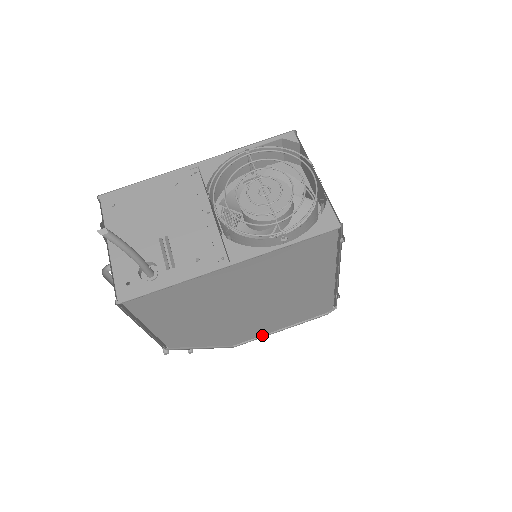
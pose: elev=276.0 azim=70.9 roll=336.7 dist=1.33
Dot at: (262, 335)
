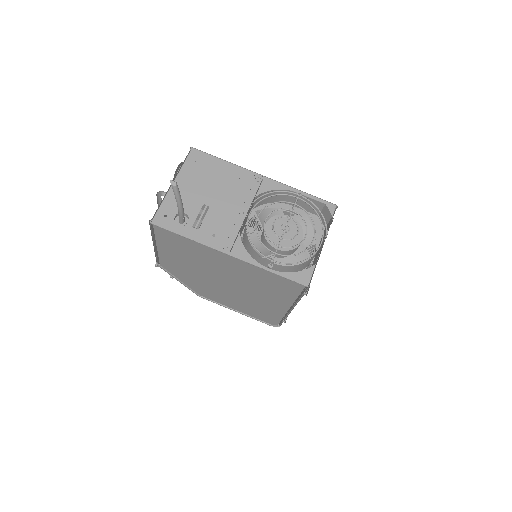
Dot at: (222, 304)
